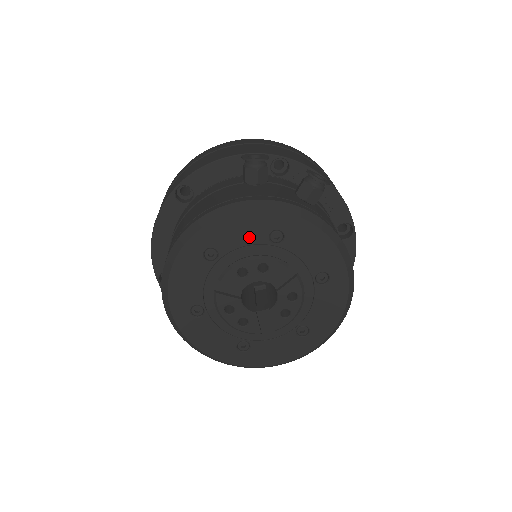
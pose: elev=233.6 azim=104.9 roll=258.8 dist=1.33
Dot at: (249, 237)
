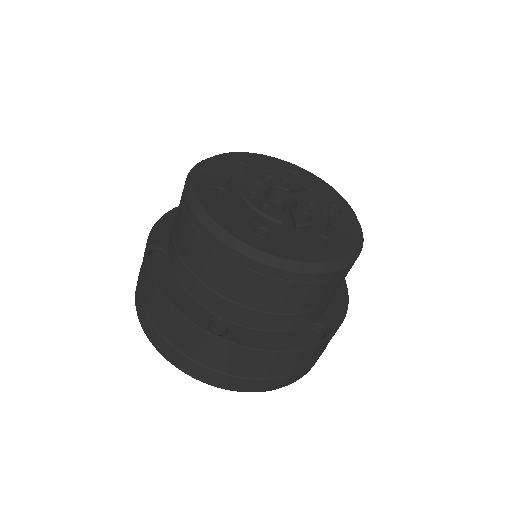
Dot at: (273, 168)
